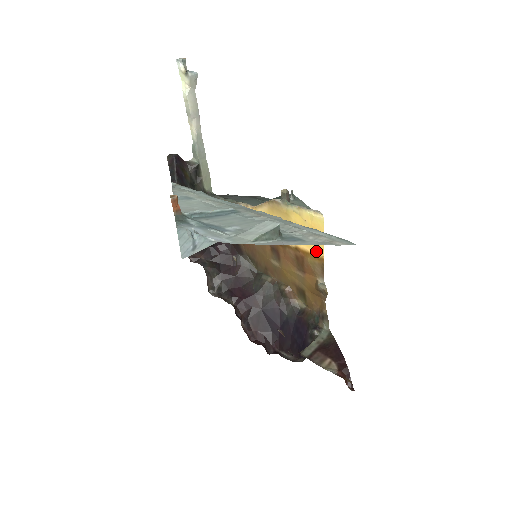
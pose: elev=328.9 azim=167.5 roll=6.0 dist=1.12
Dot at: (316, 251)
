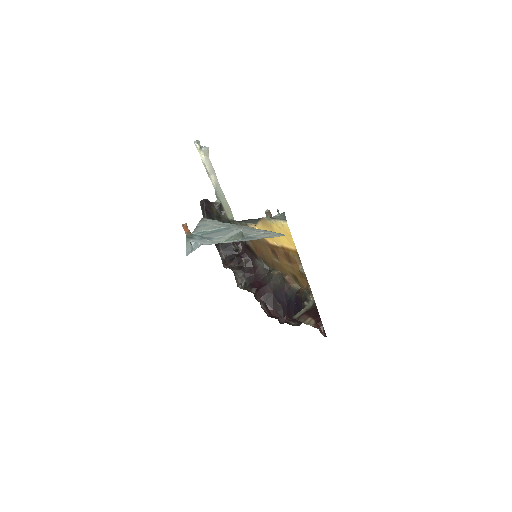
Dot at: (292, 247)
